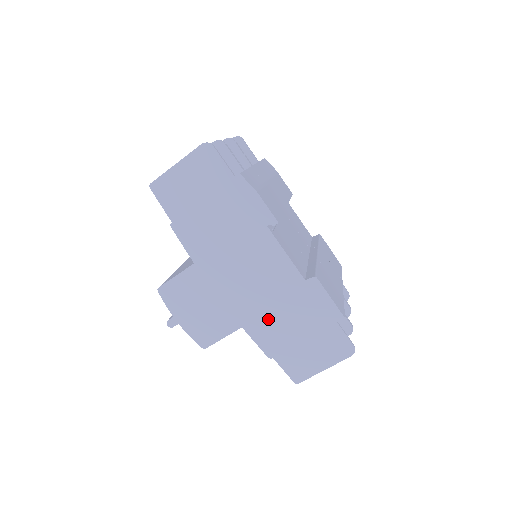
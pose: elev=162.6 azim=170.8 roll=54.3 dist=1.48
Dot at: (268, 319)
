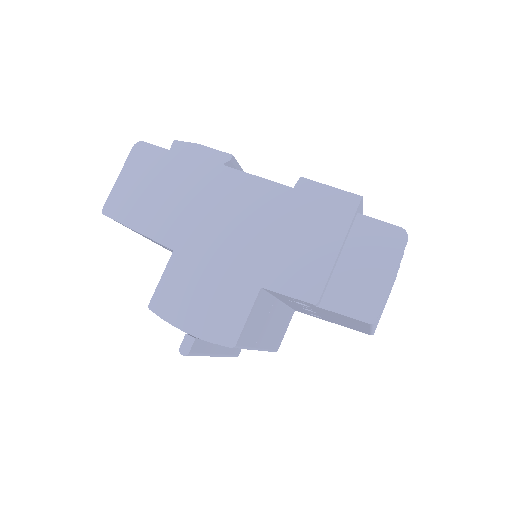
Dot at: (283, 257)
